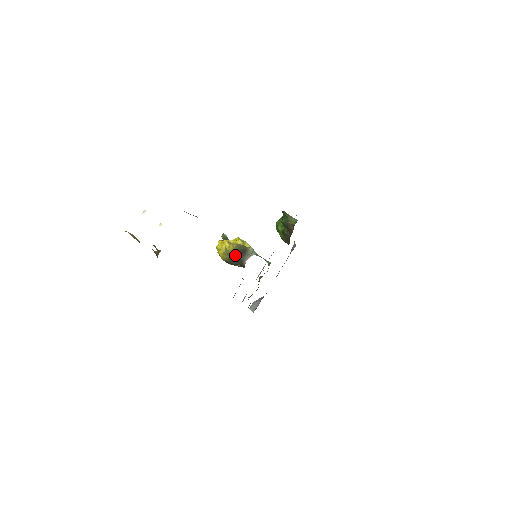
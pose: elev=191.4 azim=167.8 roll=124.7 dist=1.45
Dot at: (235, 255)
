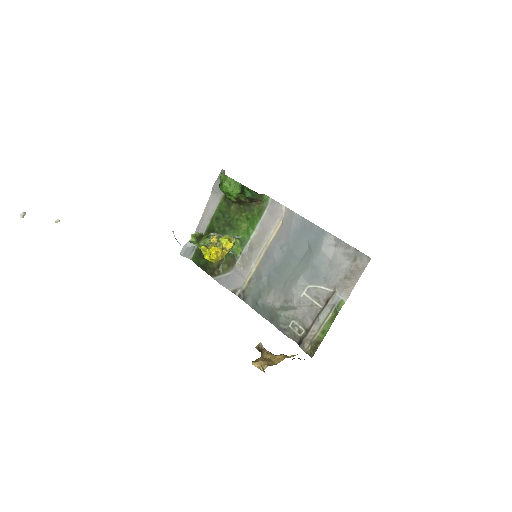
Dot at: occluded
